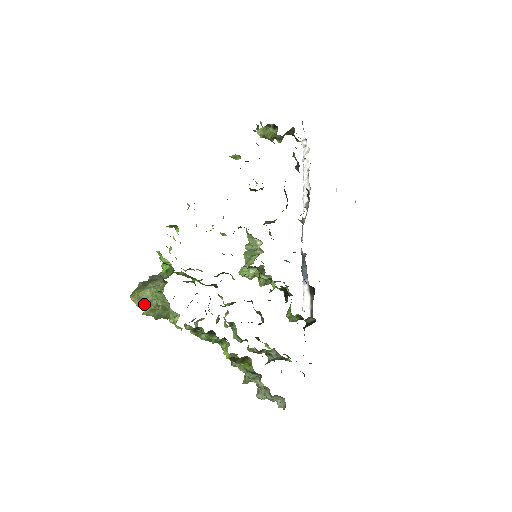
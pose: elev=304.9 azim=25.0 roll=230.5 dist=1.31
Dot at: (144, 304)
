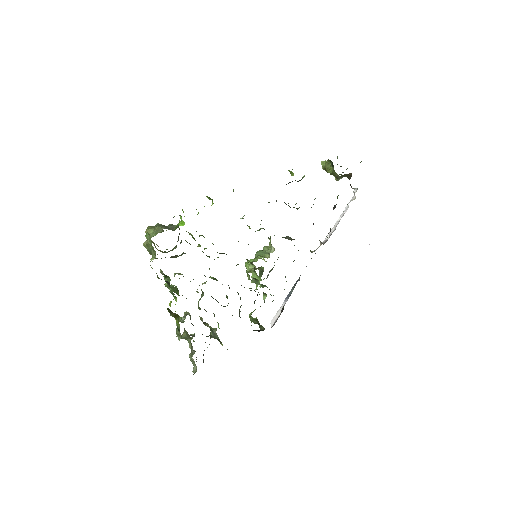
Dot at: occluded
